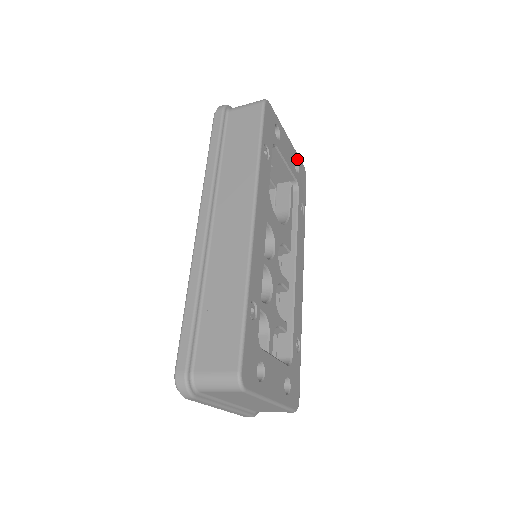
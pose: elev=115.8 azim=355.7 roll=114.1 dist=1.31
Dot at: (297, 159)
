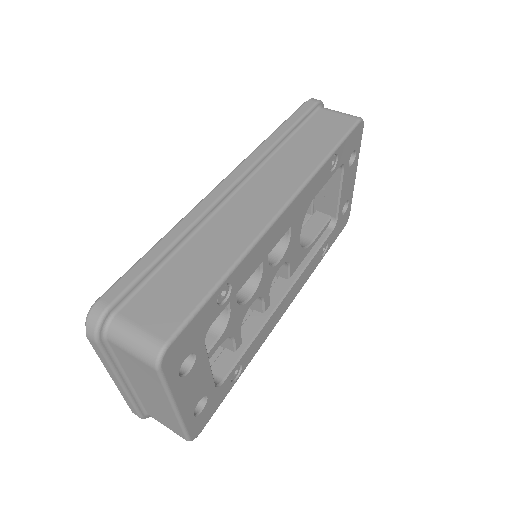
Dot at: (349, 201)
